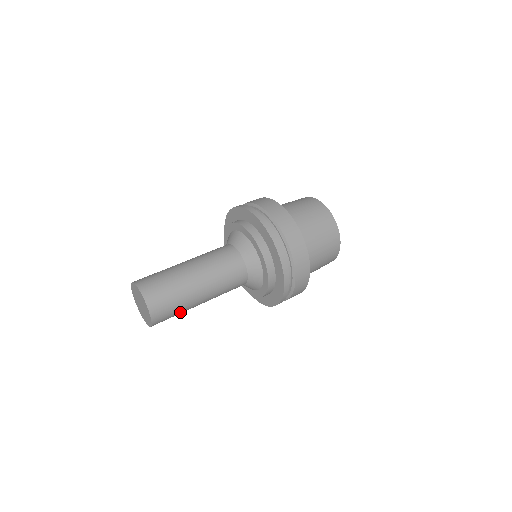
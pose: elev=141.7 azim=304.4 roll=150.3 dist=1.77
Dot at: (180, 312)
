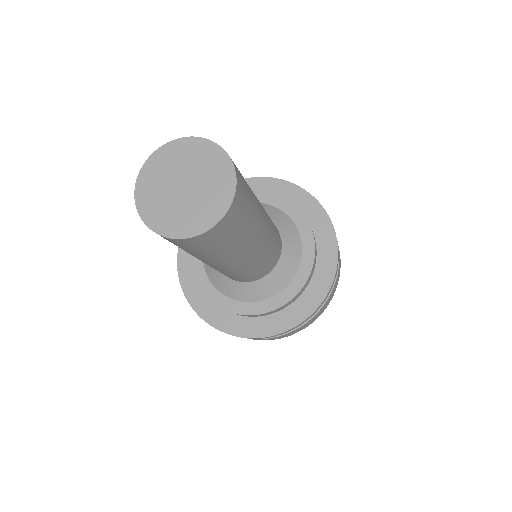
Dot at: (251, 196)
